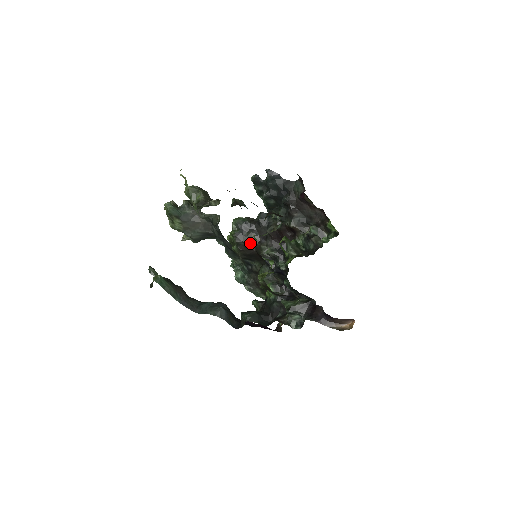
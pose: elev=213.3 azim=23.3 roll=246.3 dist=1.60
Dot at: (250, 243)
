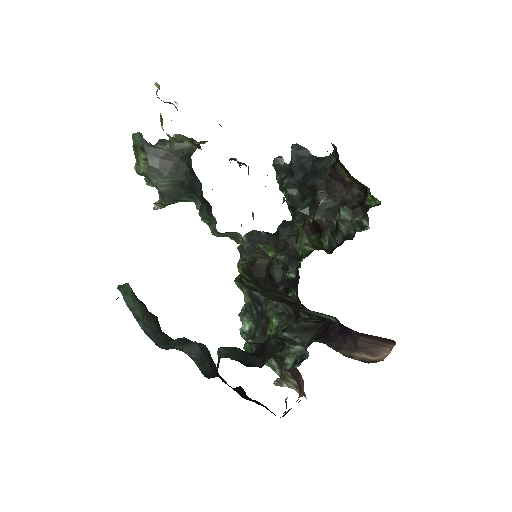
Dot at: (260, 259)
